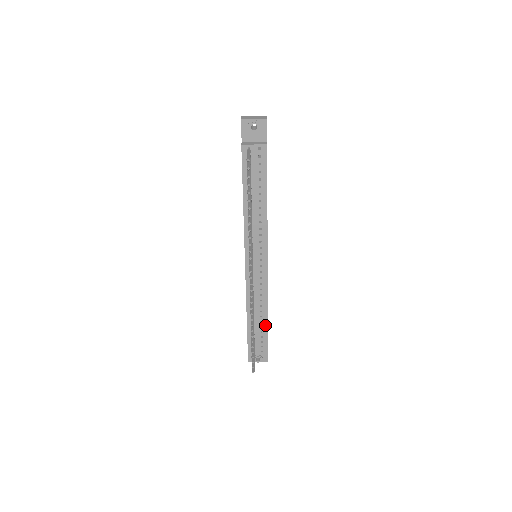
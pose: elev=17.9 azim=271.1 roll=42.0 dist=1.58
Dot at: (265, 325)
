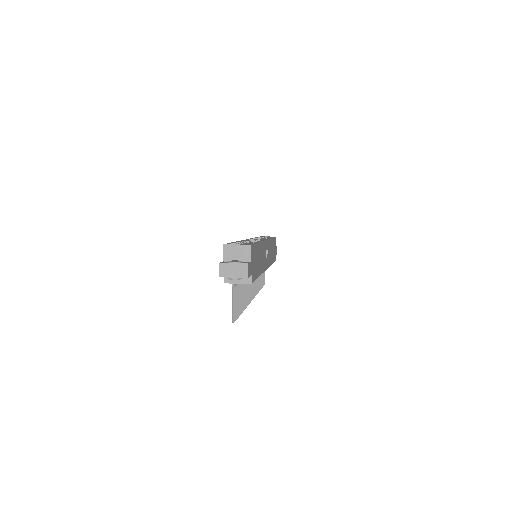
Dot at: occluded
